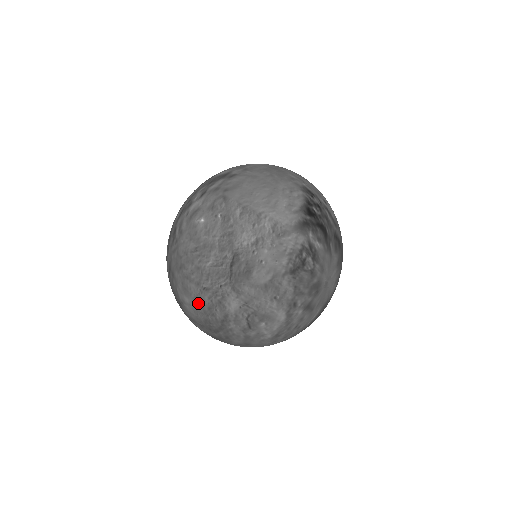
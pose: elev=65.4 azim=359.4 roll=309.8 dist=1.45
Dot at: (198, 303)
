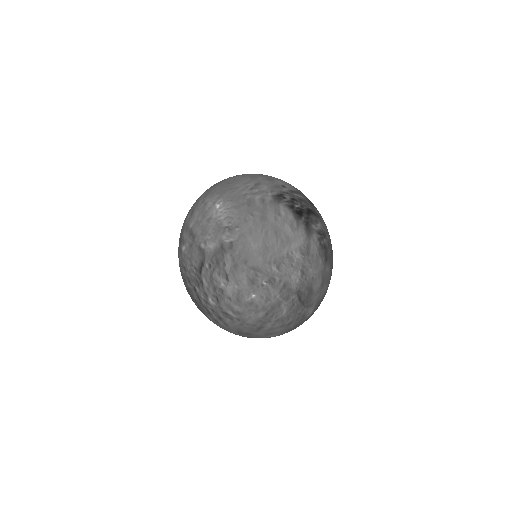
Dot at: (285, 331)
